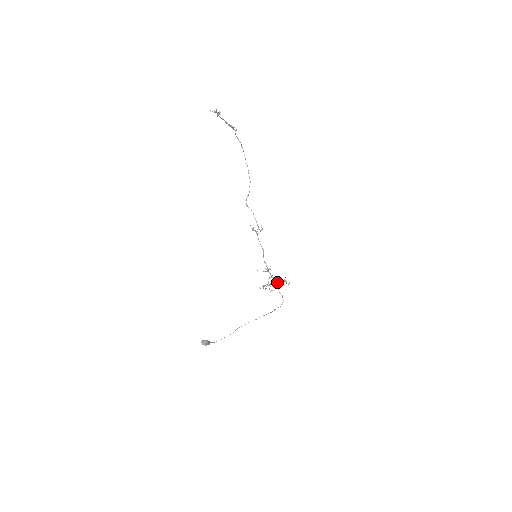
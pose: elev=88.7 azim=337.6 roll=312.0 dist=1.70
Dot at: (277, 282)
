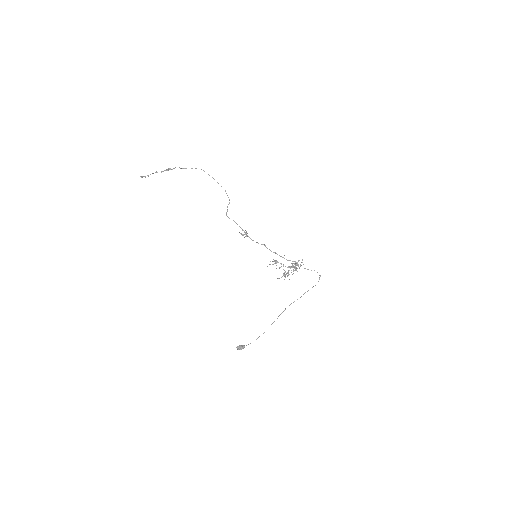
Dot at: (293, 267)
